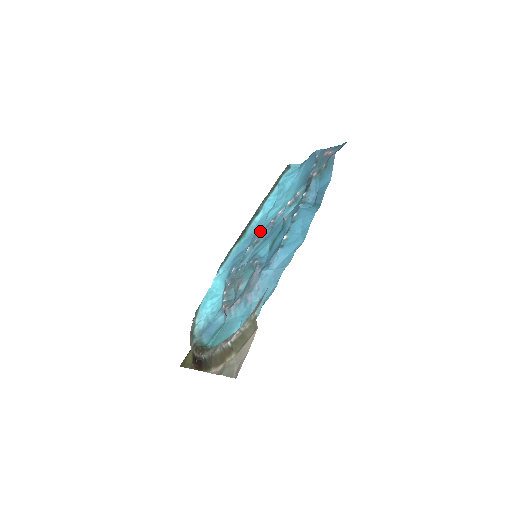
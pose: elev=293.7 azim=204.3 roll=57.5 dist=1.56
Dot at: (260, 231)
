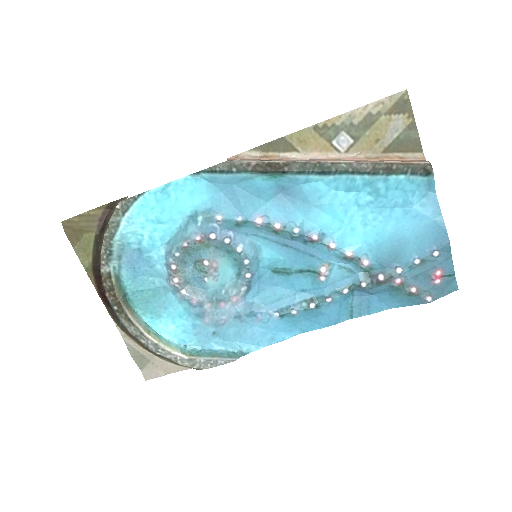
Dot at: (295, 212)
